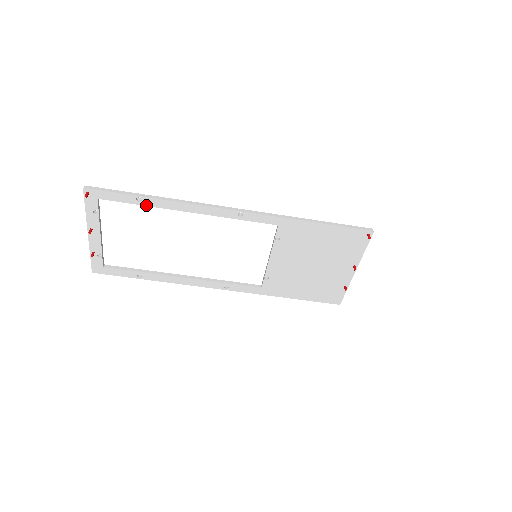
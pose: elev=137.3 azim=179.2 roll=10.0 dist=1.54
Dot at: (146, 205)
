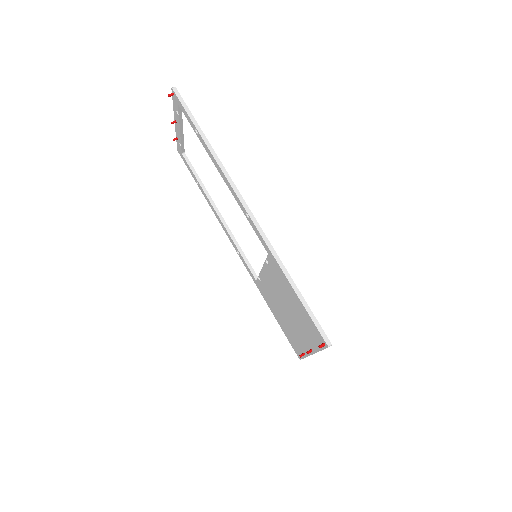
Dot at: (200, 140)
